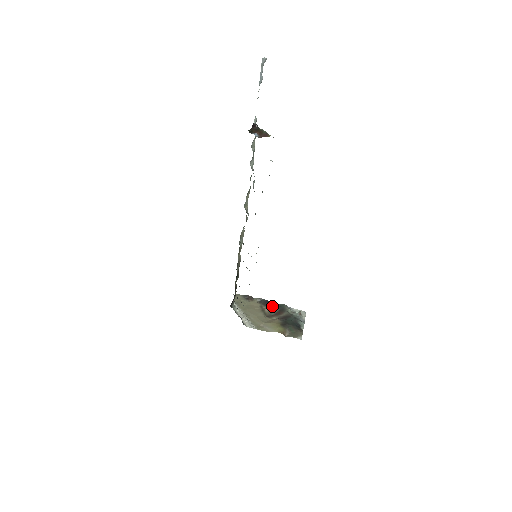
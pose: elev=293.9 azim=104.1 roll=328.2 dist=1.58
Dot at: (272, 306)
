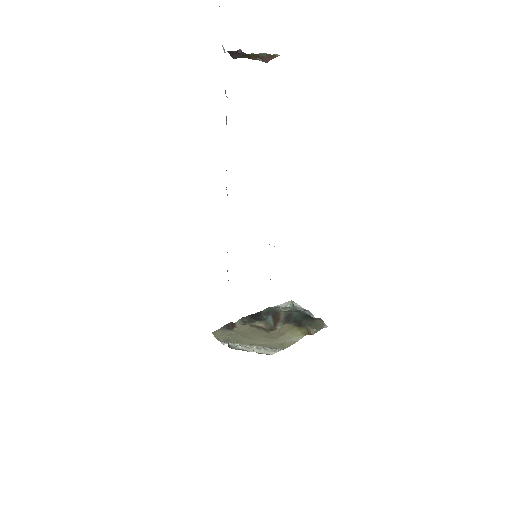
Dot at: (261, 317)
